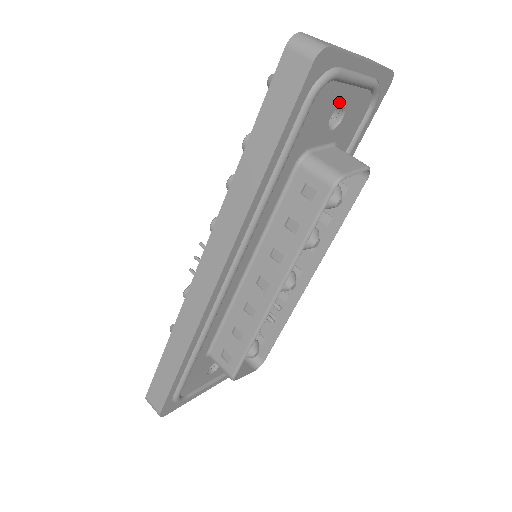
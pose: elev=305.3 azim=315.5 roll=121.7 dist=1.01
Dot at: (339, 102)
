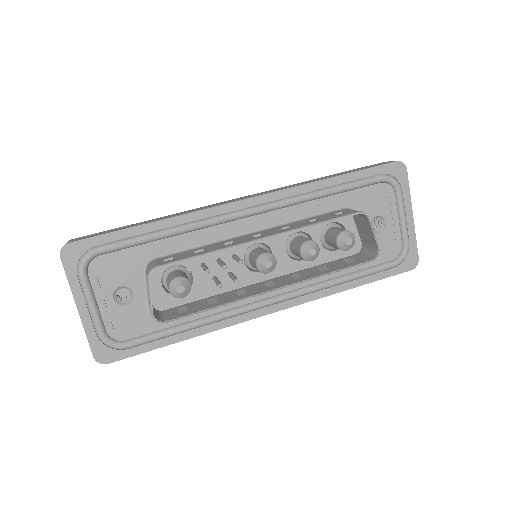
Dot at: (387, 215)
